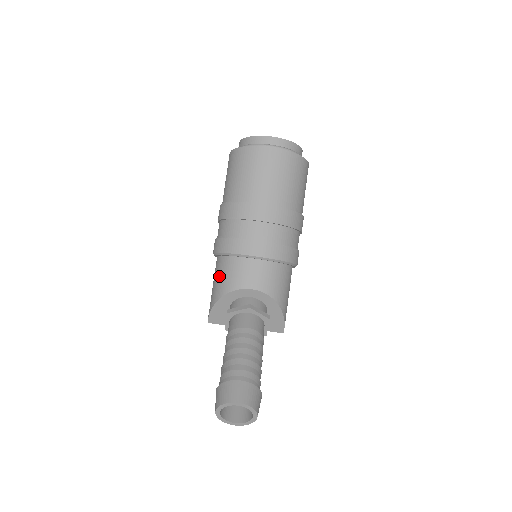
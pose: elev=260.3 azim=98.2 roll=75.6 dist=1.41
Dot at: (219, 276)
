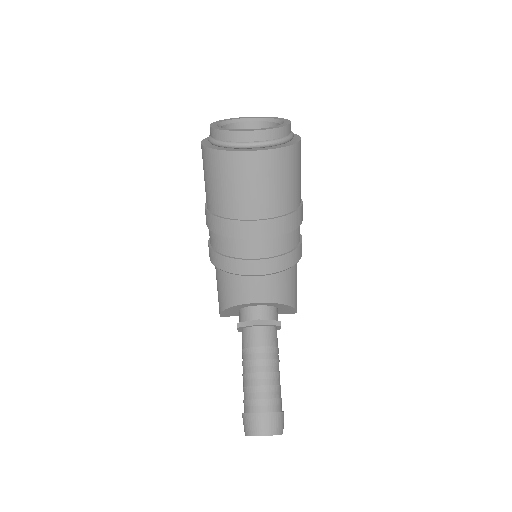
Dot at: (221, 286)
